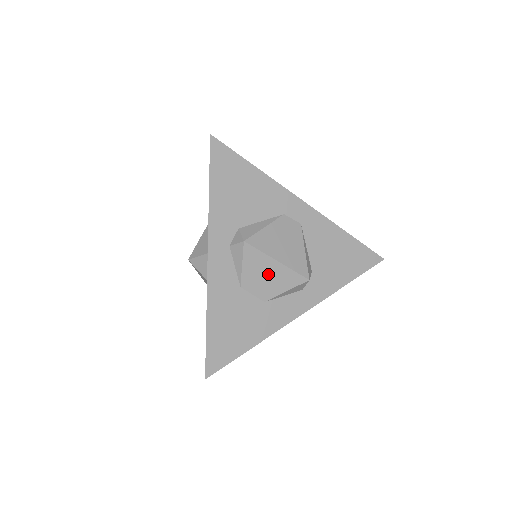
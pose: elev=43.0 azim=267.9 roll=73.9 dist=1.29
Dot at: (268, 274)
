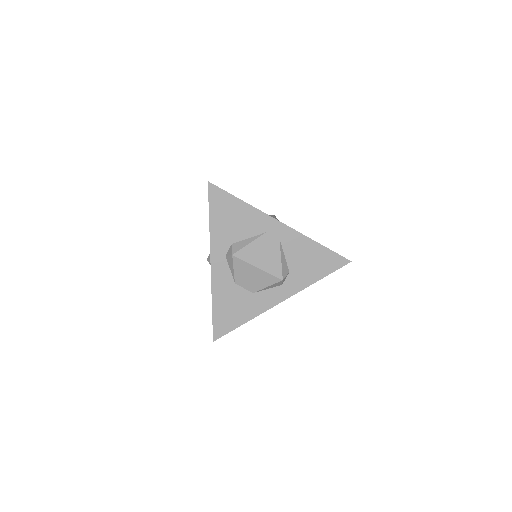
Dot at: (252, 276)
